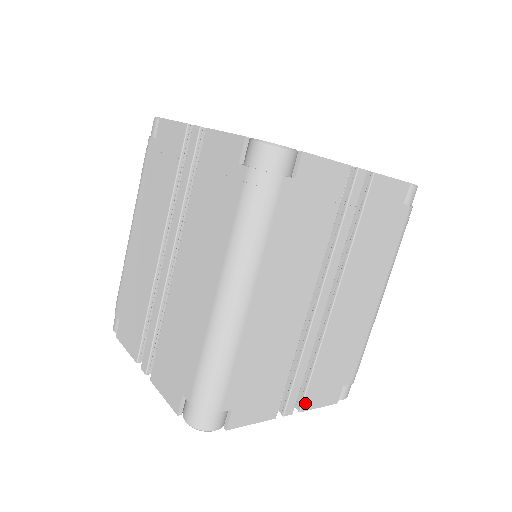
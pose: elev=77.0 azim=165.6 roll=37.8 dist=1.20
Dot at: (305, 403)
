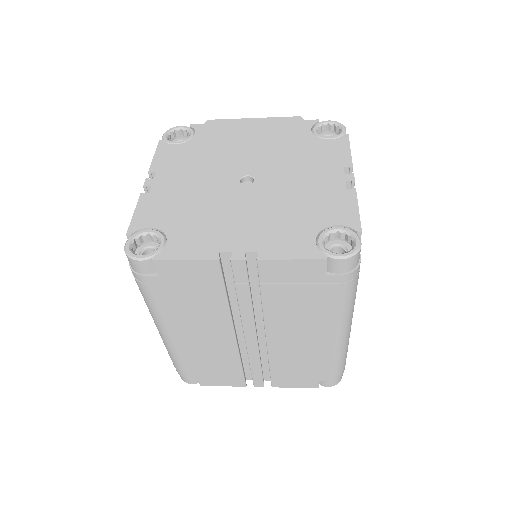
Dot at: (275, 384)
